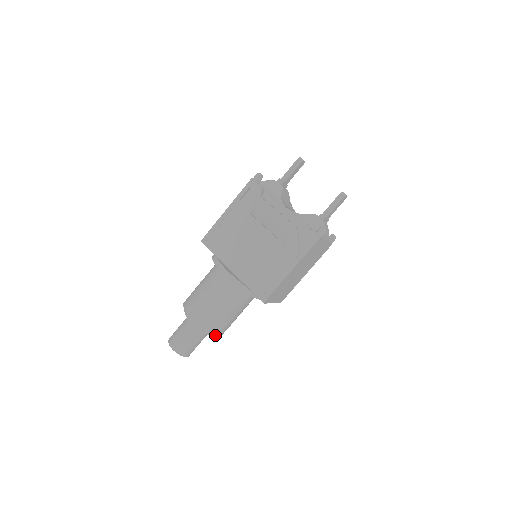
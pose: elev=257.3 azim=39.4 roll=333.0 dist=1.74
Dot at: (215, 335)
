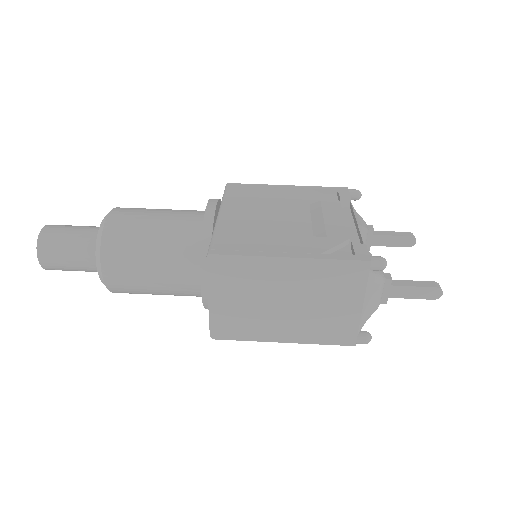
Dot at: (101, 258)
